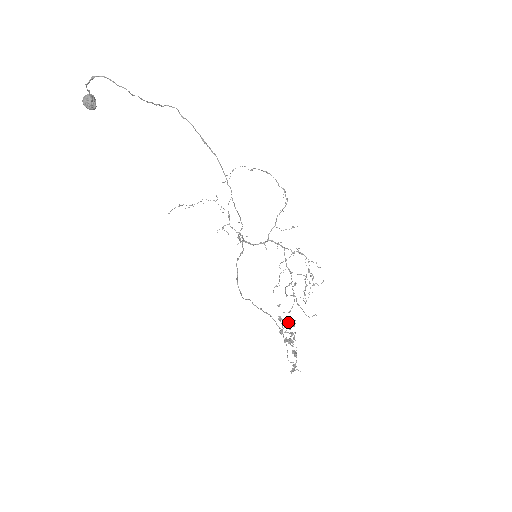
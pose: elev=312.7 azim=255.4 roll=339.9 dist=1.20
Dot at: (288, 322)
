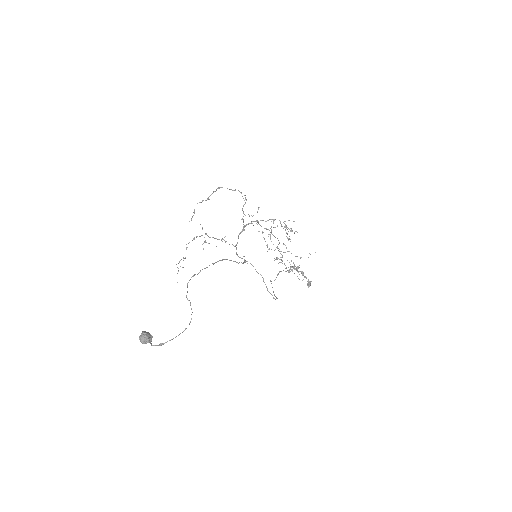
Dot at: (281, 254)
